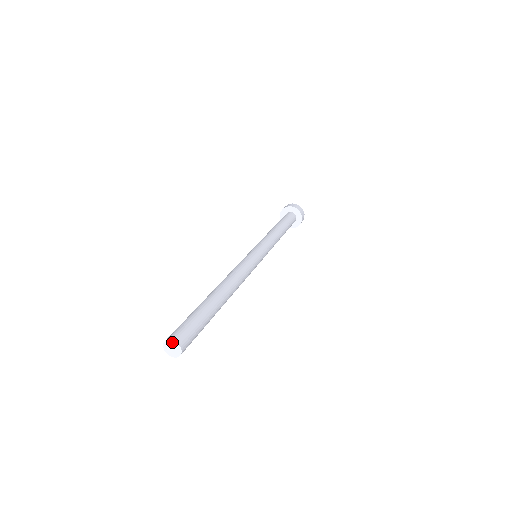
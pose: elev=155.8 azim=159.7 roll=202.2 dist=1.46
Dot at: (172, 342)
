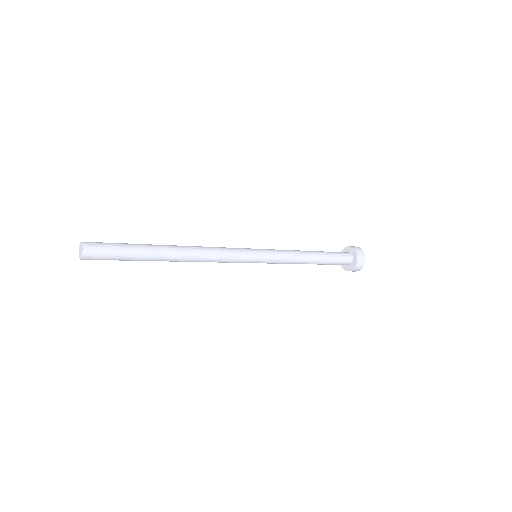
Dot at: (81, 244)
